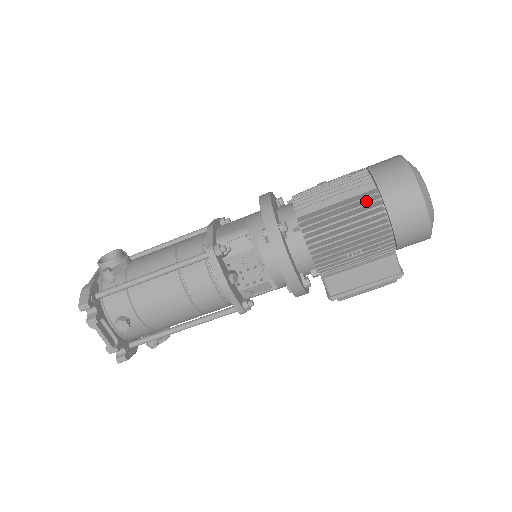
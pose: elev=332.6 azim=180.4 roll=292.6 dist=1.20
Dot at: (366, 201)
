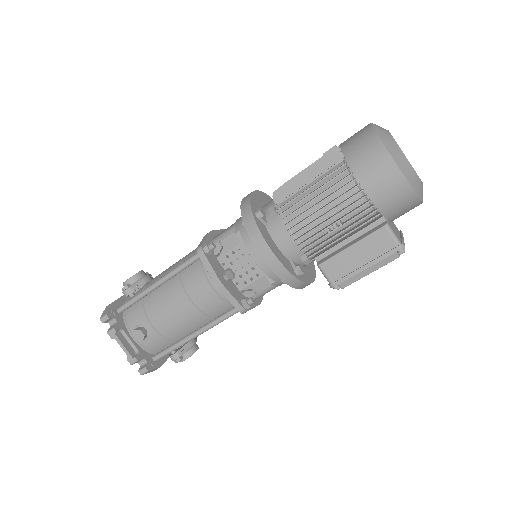
Dot at: (333, 171)
